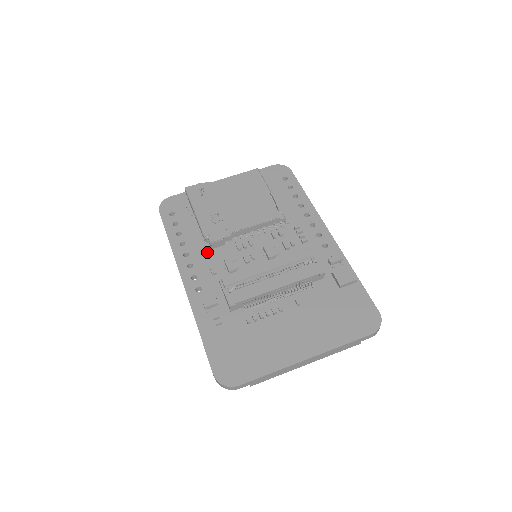
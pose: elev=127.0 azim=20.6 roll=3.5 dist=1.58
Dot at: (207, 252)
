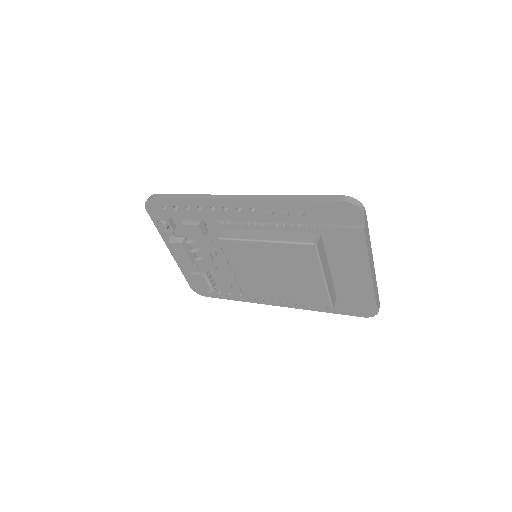
Dot at: occluded
